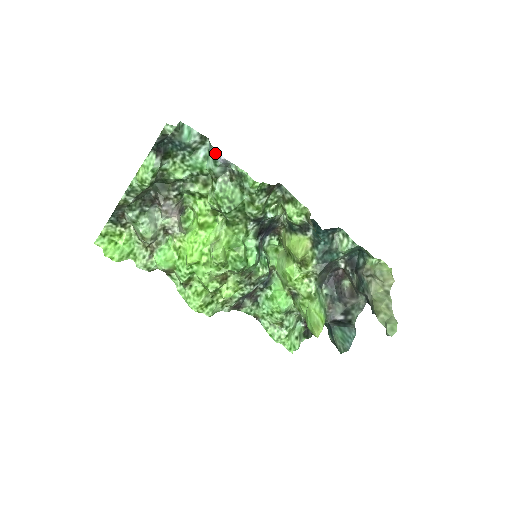
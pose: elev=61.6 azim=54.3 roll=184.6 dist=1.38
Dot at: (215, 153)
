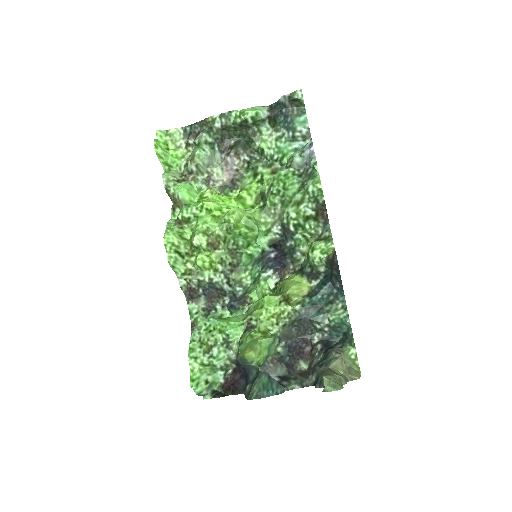
Dot at: (309, 144)
